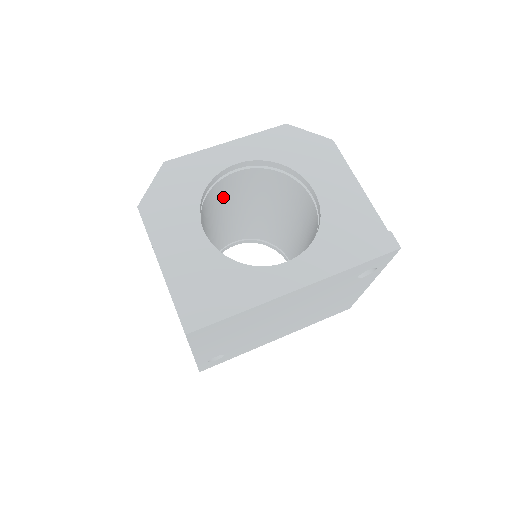
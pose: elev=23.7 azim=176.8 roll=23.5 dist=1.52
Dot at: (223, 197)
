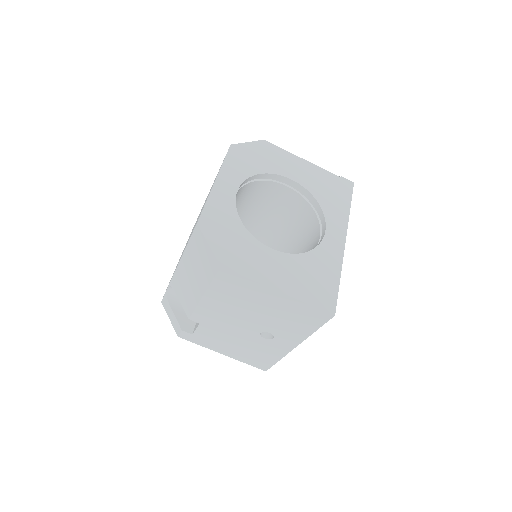
Dot at: occluded
